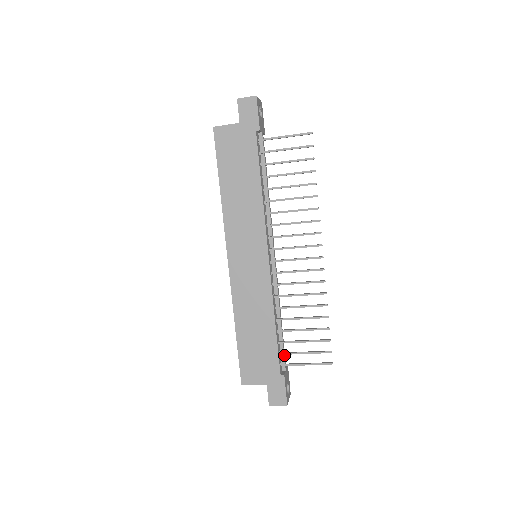
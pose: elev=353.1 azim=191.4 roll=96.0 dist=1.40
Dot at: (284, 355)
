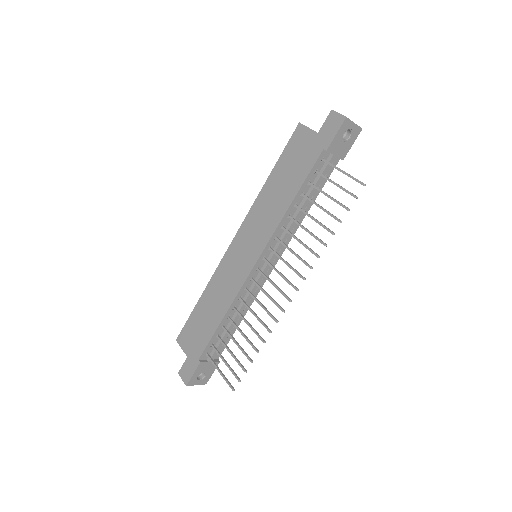
Dot at: occluded
